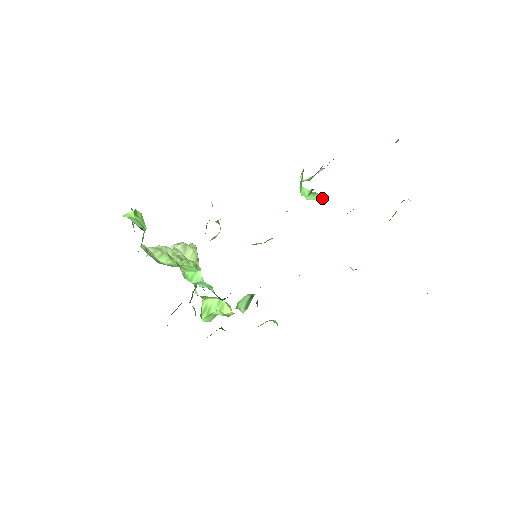
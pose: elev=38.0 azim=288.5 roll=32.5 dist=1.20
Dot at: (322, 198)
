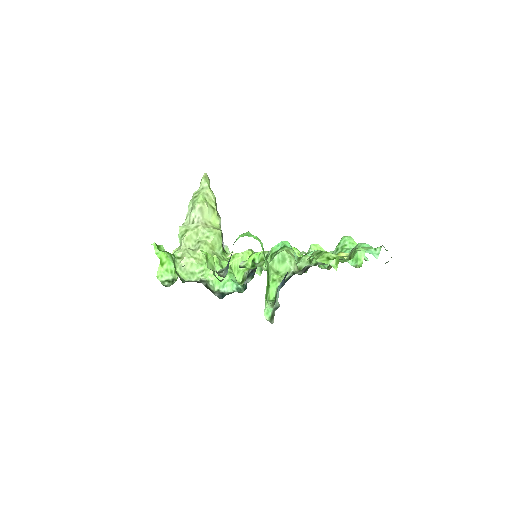
Dot at: (289, 270)
